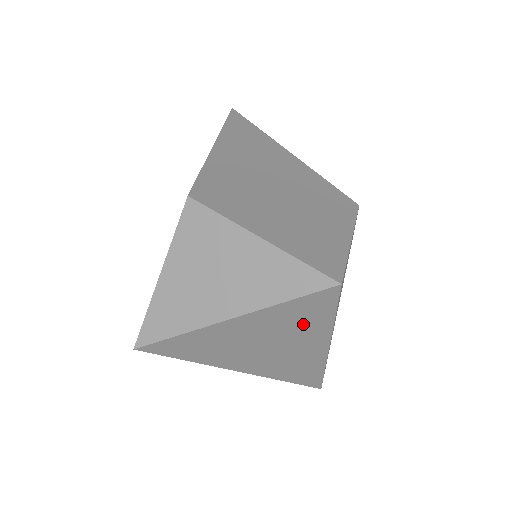
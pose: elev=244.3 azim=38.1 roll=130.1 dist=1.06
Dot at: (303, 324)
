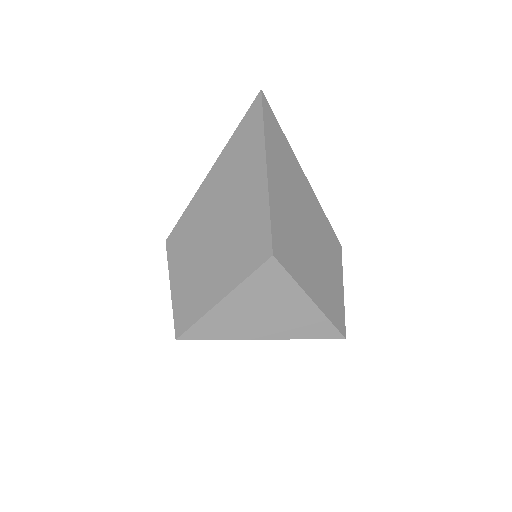
Dot at: occluded
